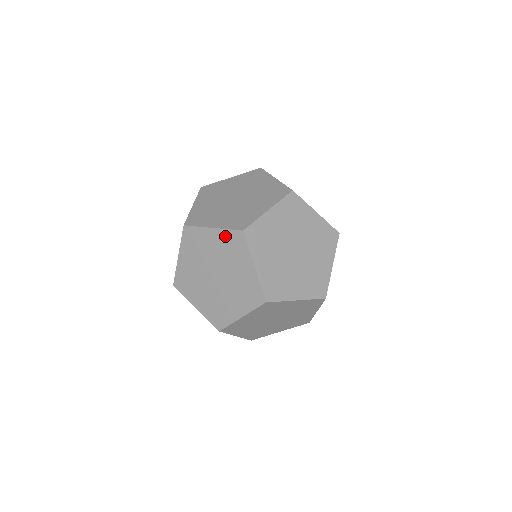
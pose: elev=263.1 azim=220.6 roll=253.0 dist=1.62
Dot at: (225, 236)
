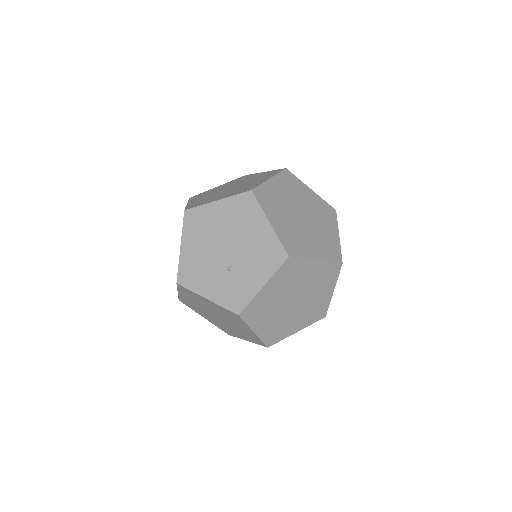
Dot at: (255, 337)
